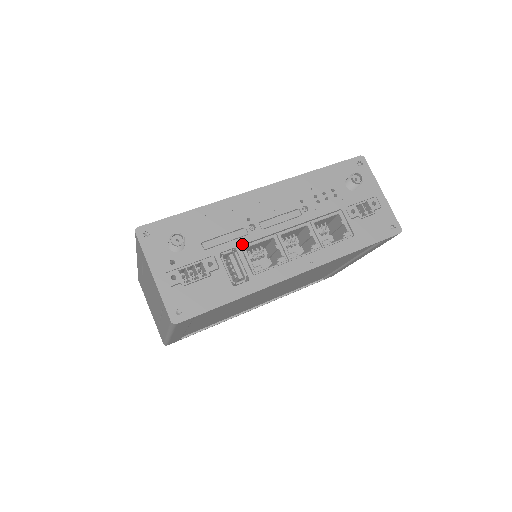
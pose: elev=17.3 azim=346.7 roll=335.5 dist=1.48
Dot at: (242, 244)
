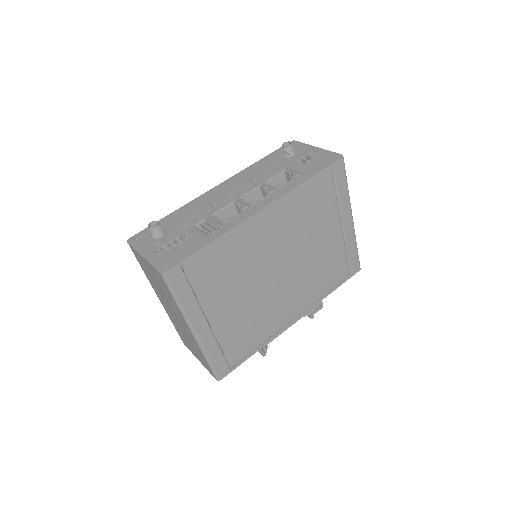
Dot at: (209, 215)
